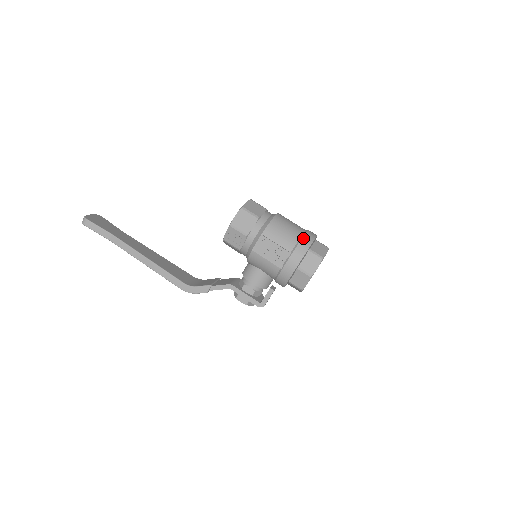
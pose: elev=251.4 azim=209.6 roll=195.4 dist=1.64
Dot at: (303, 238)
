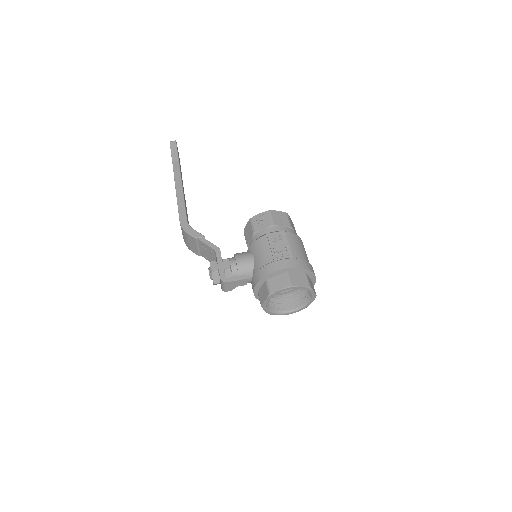
Dot at: (309, 263)
